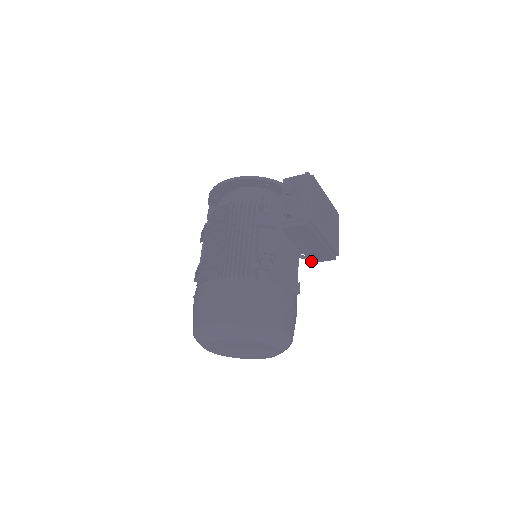
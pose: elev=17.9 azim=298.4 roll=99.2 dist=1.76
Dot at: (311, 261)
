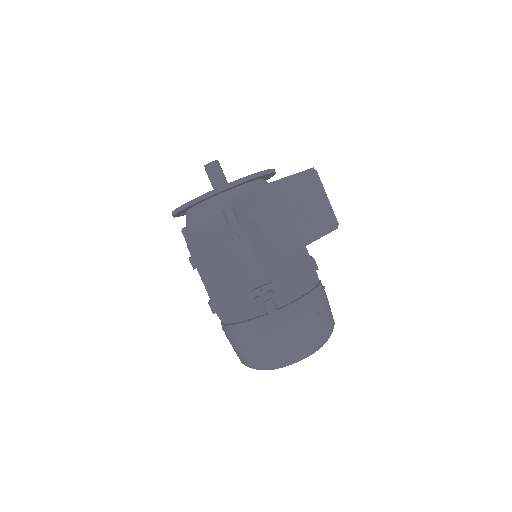
Dot at: occluded
